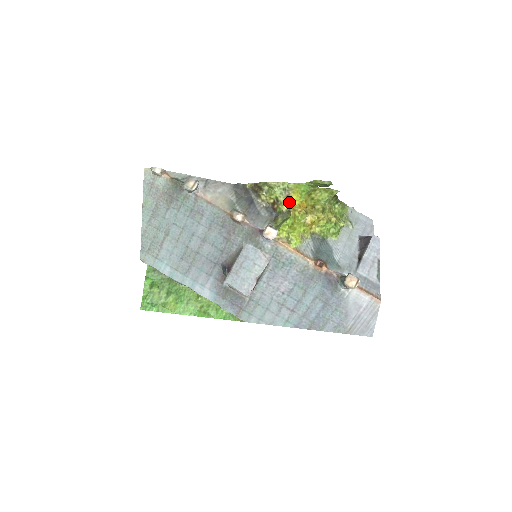
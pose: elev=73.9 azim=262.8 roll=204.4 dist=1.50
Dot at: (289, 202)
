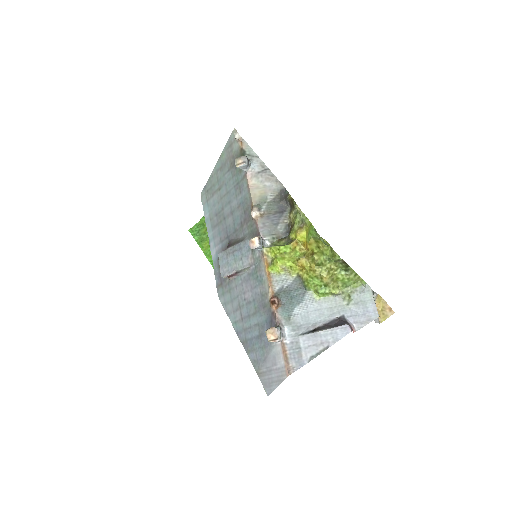
Dot at: (297, 233)
